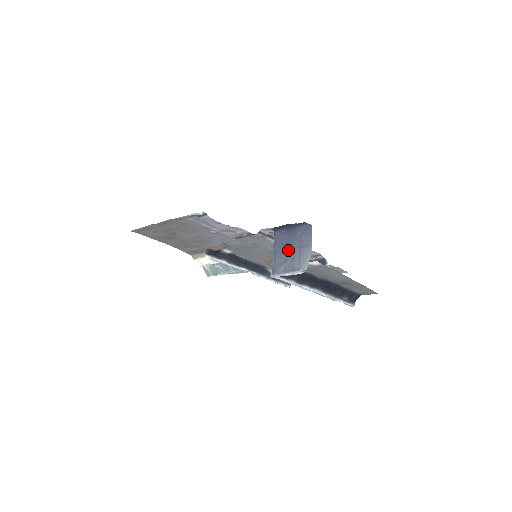
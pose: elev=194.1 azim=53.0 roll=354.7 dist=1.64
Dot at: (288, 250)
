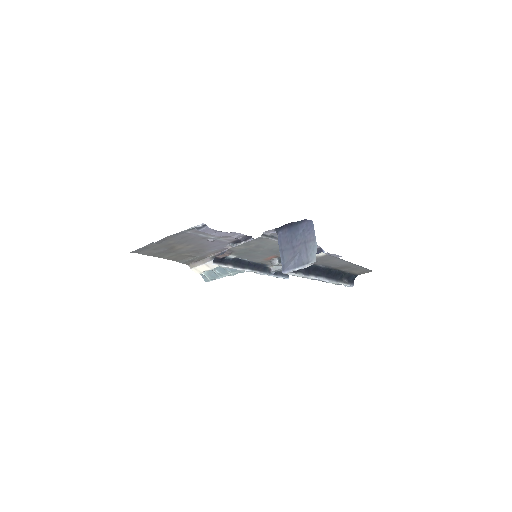
Dot at: (294, 247)
